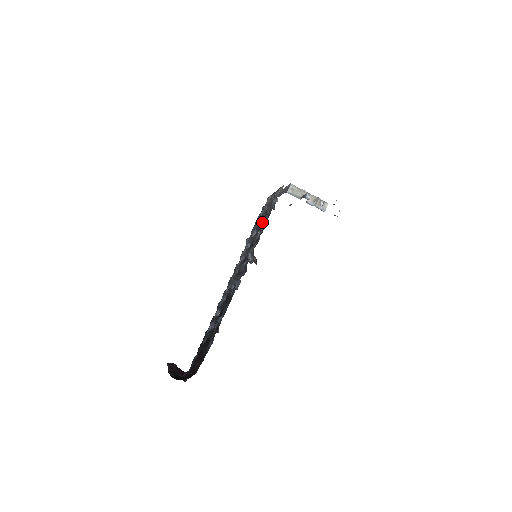
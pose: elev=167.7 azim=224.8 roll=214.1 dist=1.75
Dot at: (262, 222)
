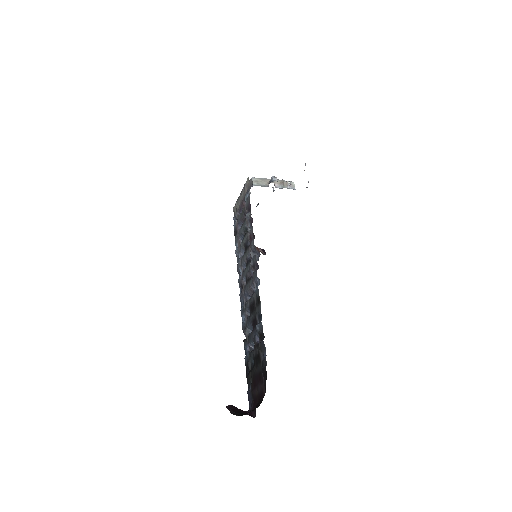
Dot at: (245, 222)
